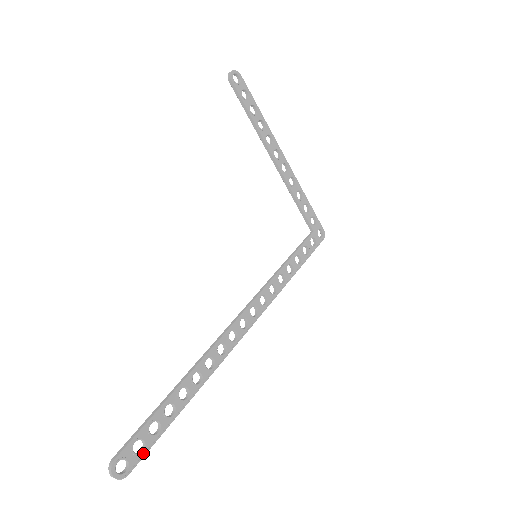
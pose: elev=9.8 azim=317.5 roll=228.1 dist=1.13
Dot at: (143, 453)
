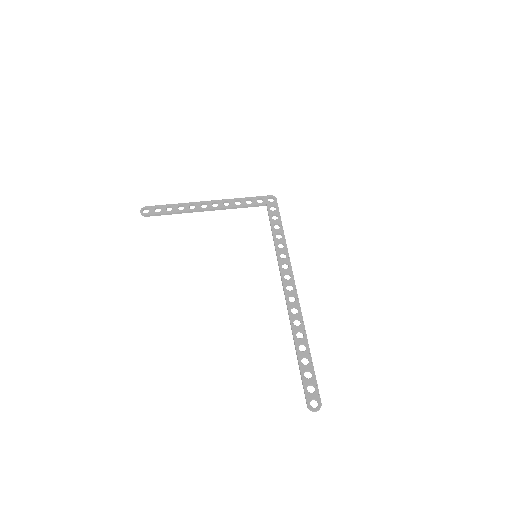
Dot at: (316, 389)
